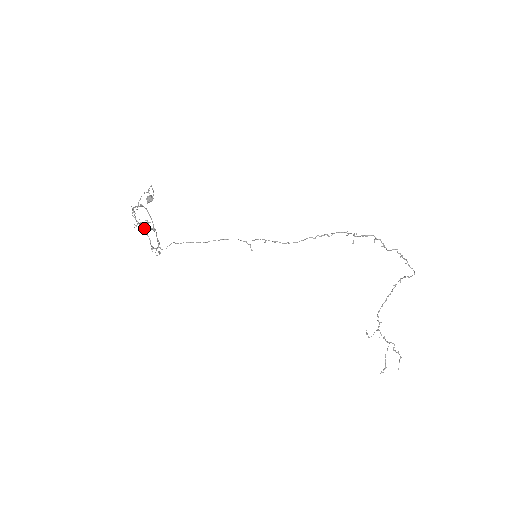
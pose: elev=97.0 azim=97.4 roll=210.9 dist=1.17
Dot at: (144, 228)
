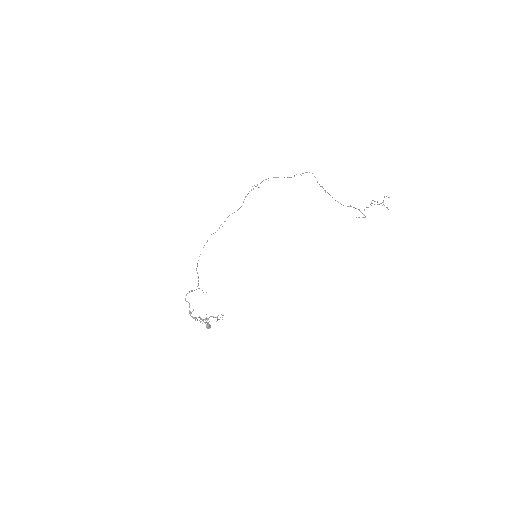
Dot at: (205, 318)
